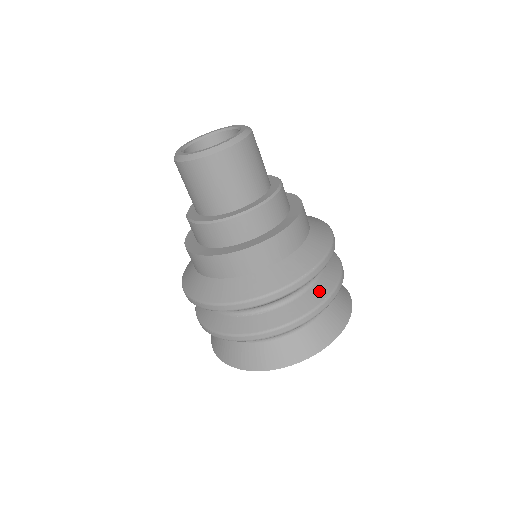
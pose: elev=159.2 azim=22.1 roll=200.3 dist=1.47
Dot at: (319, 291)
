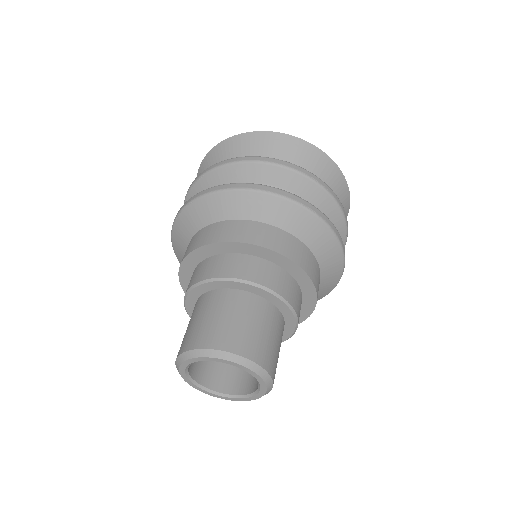
Dot at: (336, 228)
